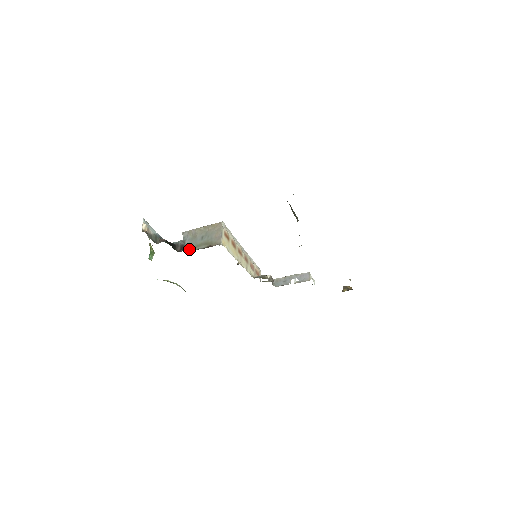
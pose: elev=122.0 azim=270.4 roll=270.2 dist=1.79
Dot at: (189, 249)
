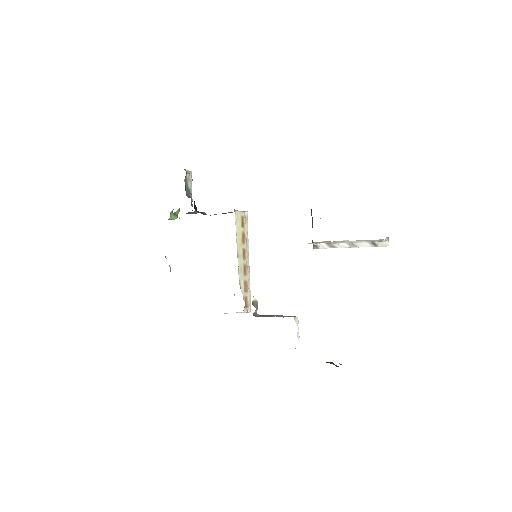
Dot at: occluded
